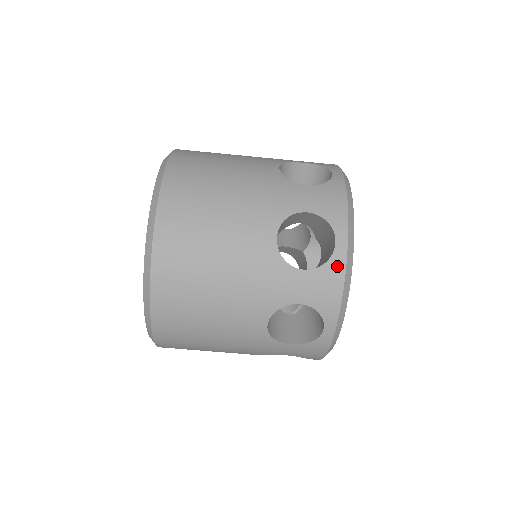
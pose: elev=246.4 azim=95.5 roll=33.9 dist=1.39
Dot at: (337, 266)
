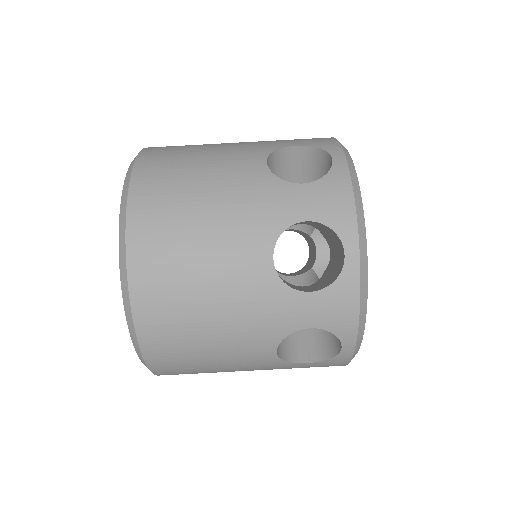
Dot at: (340, 176)
